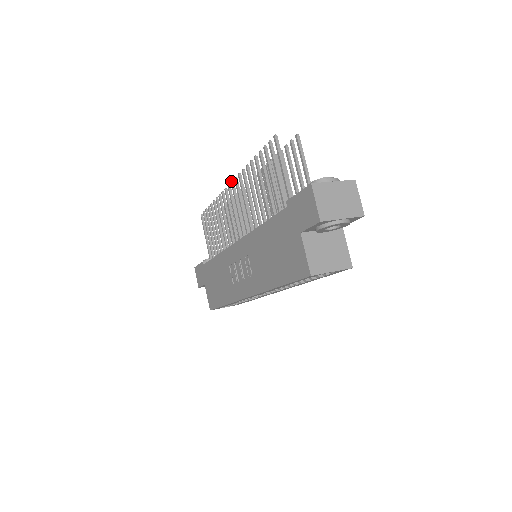
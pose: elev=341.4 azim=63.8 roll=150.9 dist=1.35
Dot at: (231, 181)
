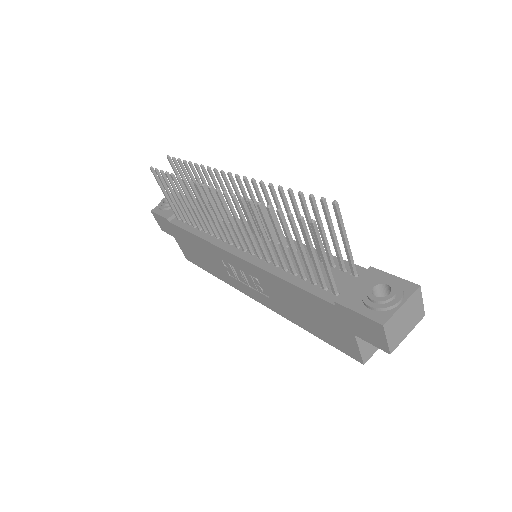
Dot at: (216, 190)
